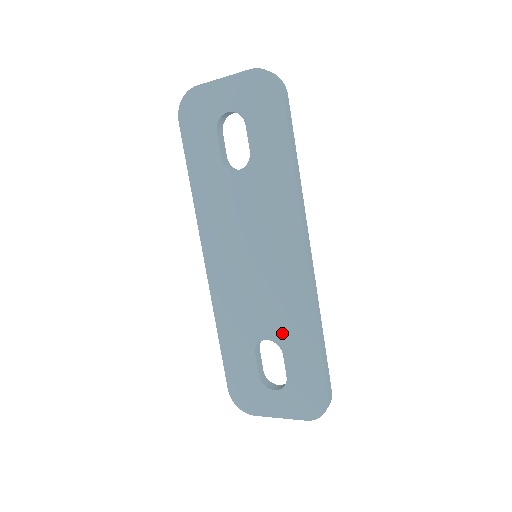
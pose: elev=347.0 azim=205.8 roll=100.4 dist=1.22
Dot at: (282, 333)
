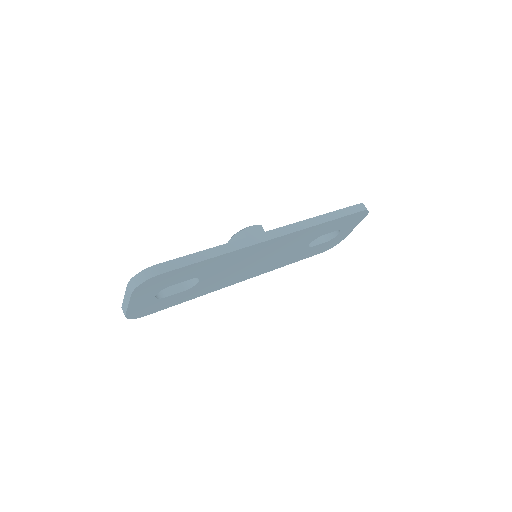
Dot at: (312, 238)
